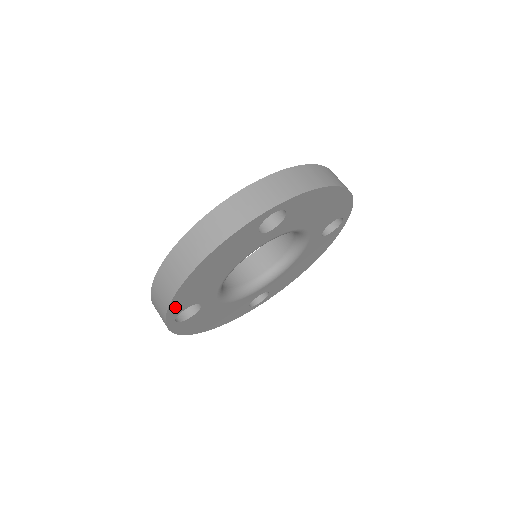
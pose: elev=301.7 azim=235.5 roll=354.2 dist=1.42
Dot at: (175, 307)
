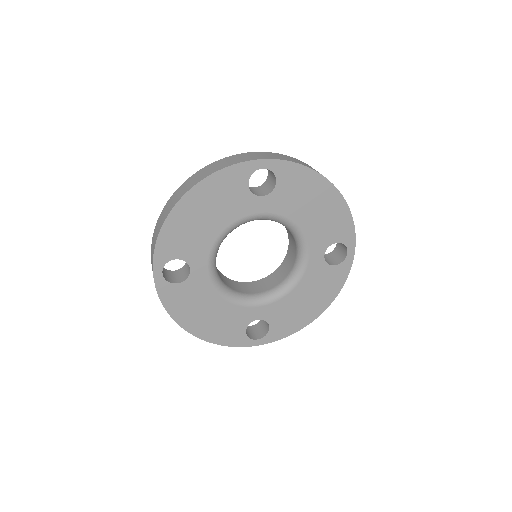
Dot at: (164, 245)
